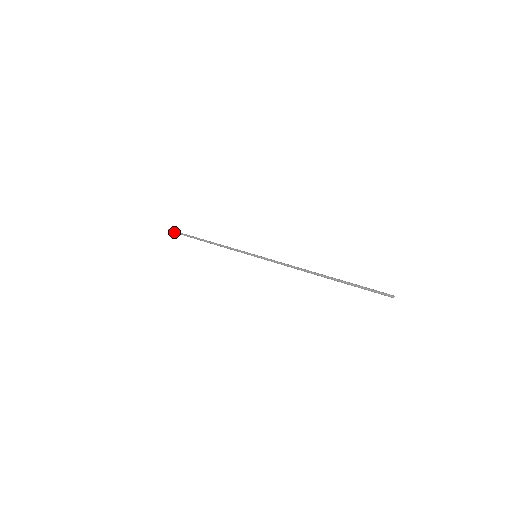
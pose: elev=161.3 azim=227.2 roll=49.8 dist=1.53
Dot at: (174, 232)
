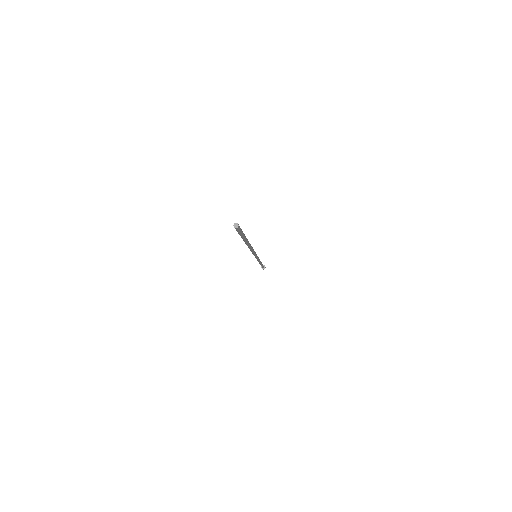
Dot at: occluded
